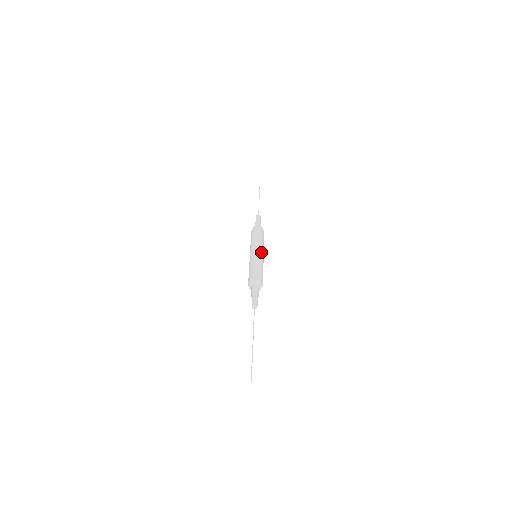
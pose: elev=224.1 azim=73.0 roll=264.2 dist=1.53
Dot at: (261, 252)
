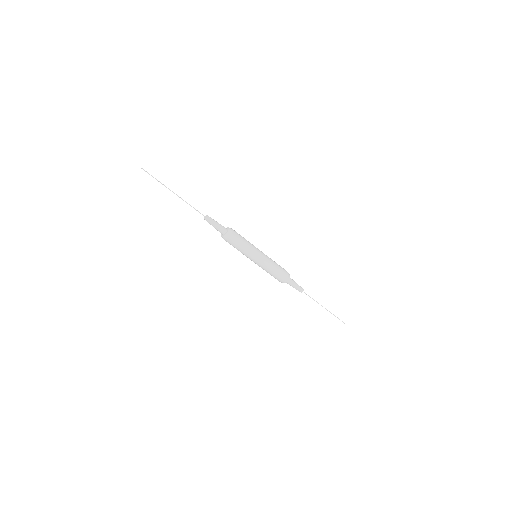
Dot at: (257, 260)
